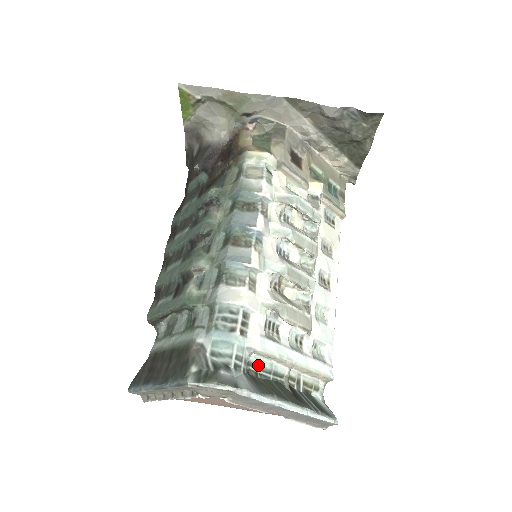
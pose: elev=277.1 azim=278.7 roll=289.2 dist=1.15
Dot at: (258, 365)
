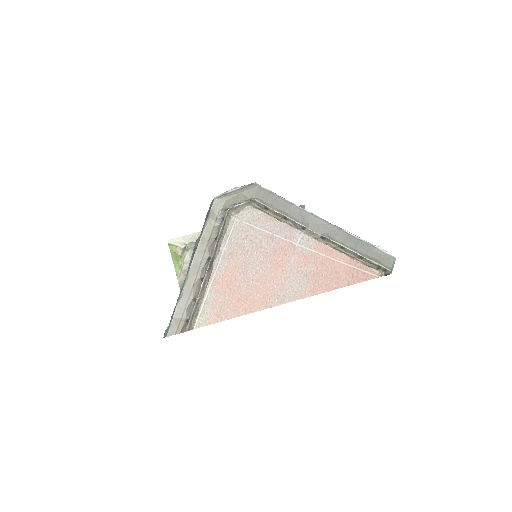
Dot at: occluded
